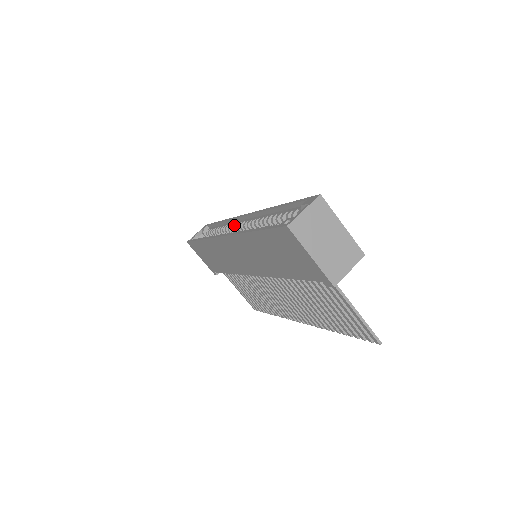
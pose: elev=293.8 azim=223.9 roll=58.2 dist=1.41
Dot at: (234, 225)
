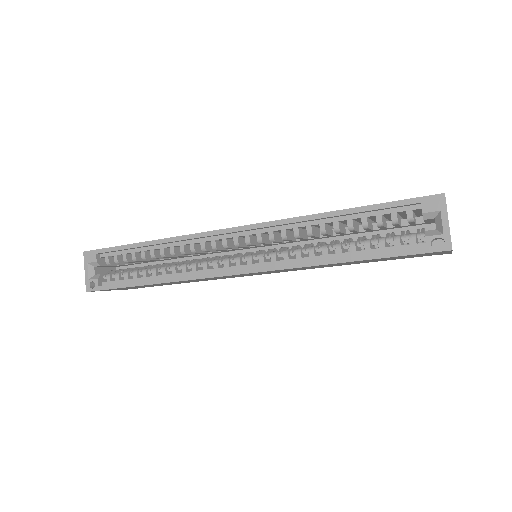
Dot at: (212, 246)
